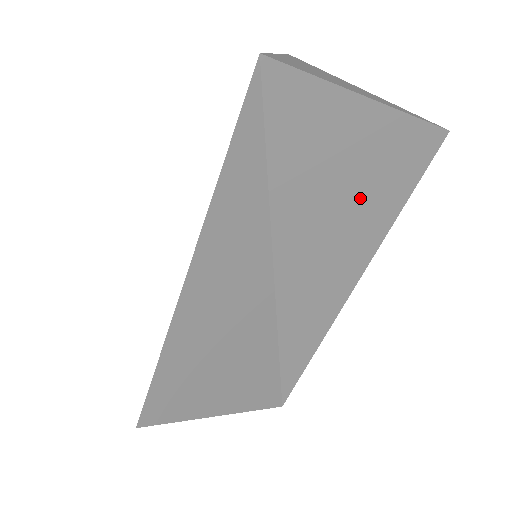
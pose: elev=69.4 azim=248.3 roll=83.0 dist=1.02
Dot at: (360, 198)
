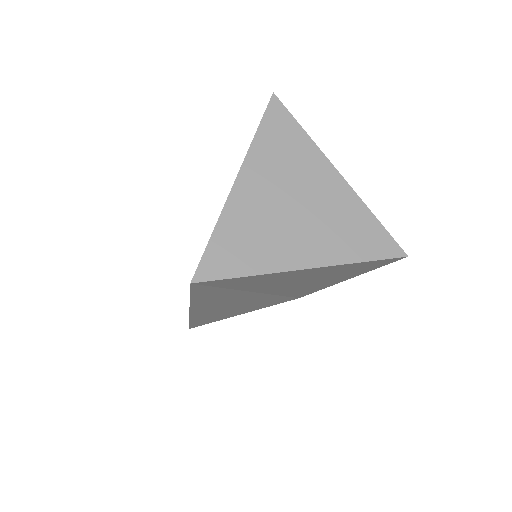
Dot at: (323, 277)
